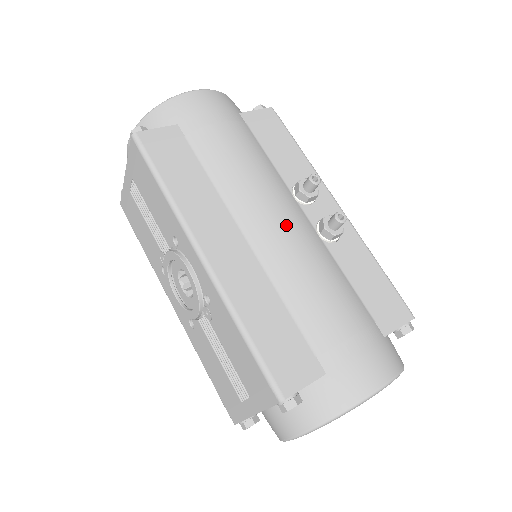
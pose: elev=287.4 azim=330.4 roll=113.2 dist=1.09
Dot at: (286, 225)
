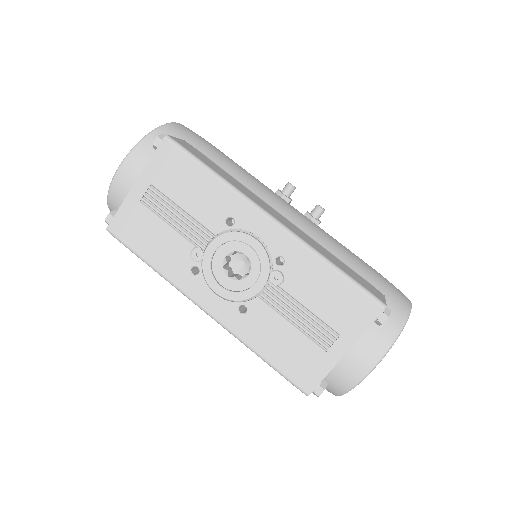
Dot at: (297, 210)
